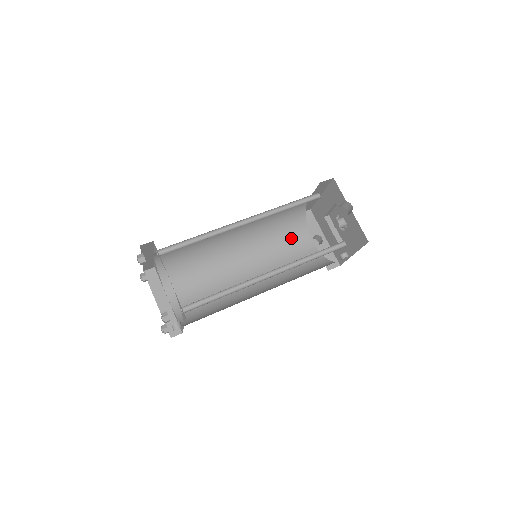
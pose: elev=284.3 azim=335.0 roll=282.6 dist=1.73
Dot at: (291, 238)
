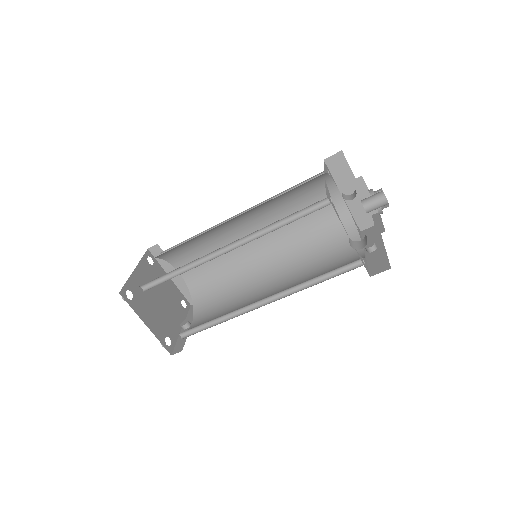
Dot at: (311, 198)
